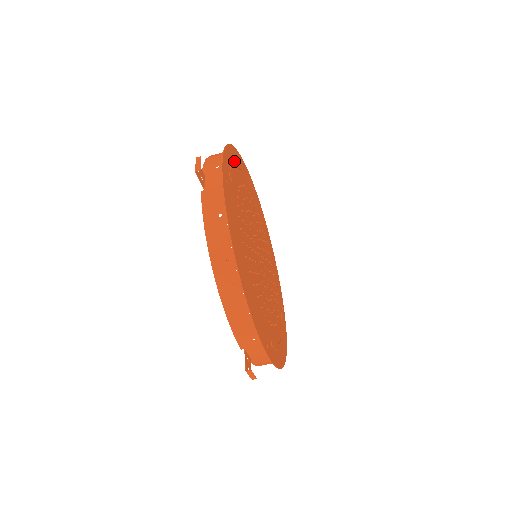
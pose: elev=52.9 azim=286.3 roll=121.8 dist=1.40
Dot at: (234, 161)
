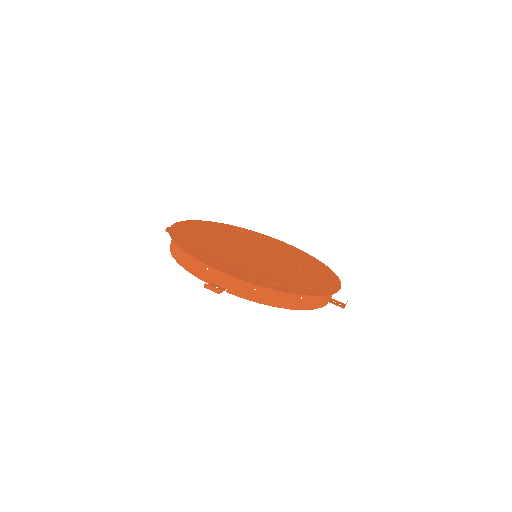
Dot at: (221, 226)
